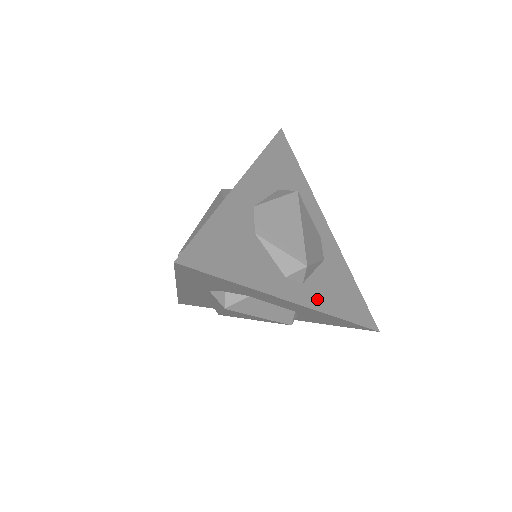
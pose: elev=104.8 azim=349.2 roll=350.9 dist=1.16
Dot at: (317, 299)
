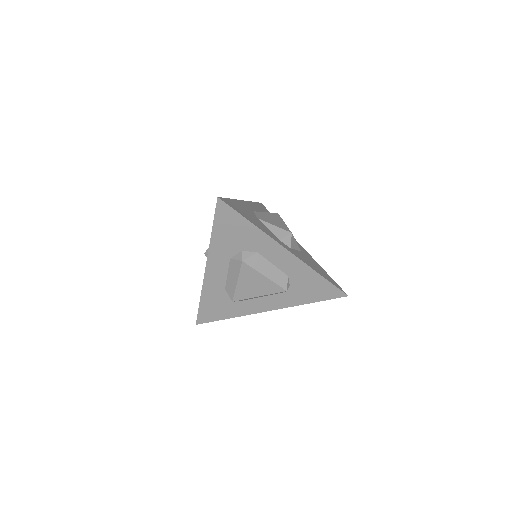
Dot at: (301, 258)
